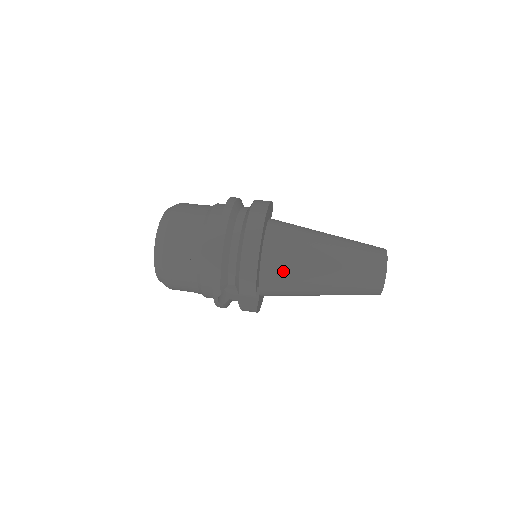
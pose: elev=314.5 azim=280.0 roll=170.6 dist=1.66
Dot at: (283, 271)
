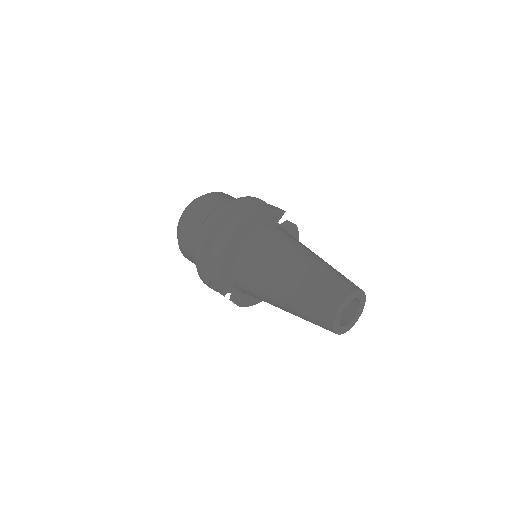
Dot at: (249, 282)
